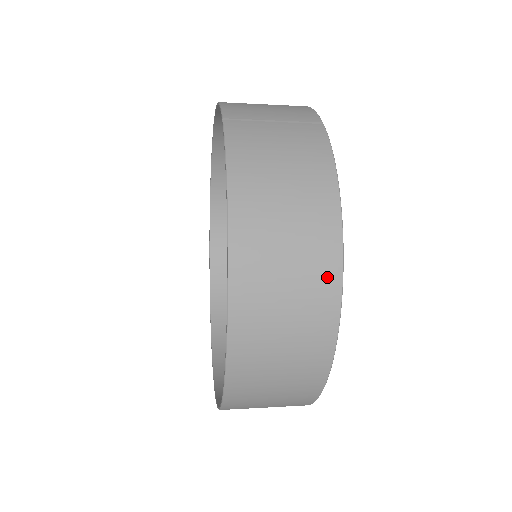
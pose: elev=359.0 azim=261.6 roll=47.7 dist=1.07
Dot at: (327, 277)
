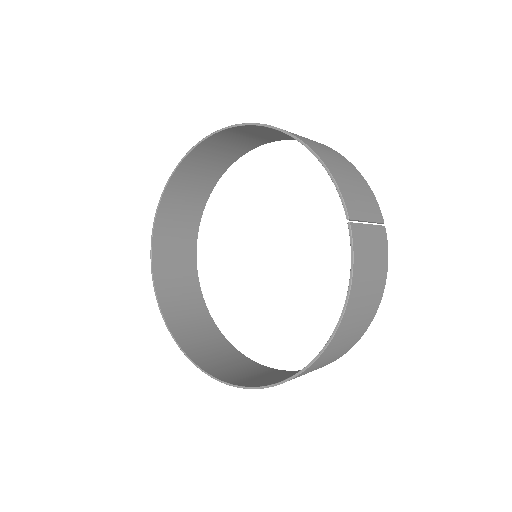
Dot at: (354, 342)
